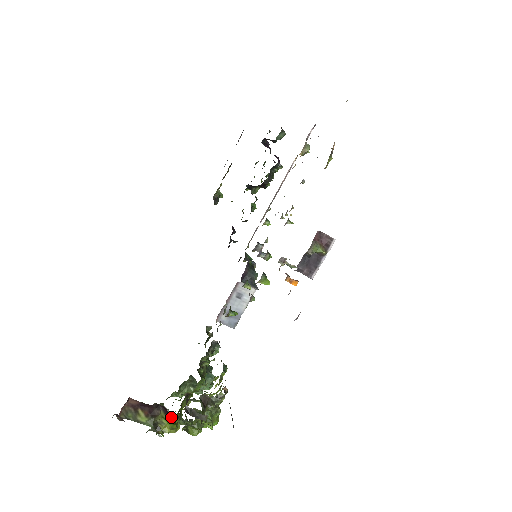
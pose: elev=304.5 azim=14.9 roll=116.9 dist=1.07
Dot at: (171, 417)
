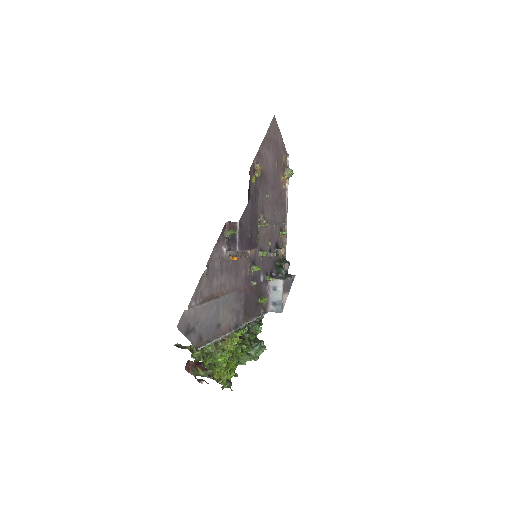
Dot at: occluded
